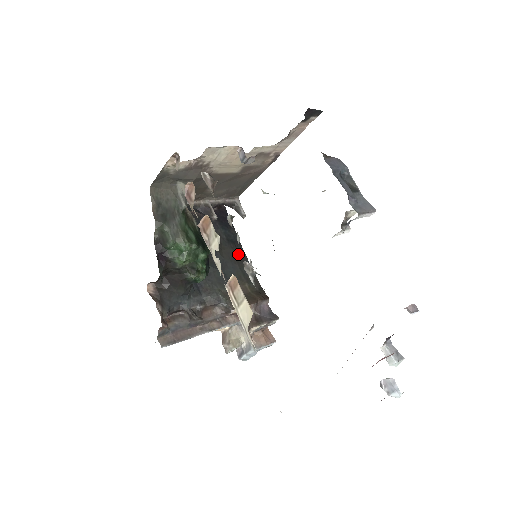
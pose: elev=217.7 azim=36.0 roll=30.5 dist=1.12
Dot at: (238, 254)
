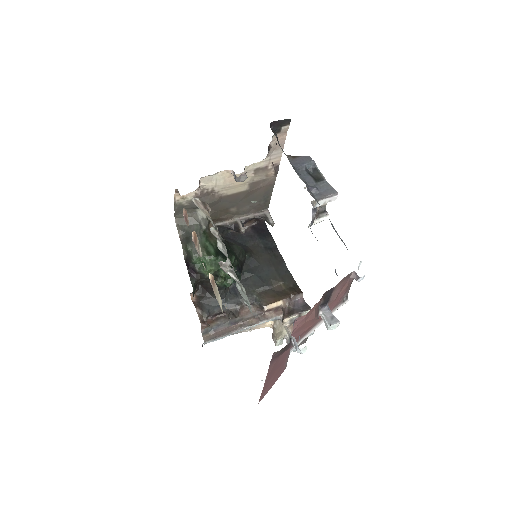
Dot at: (275, 258)
